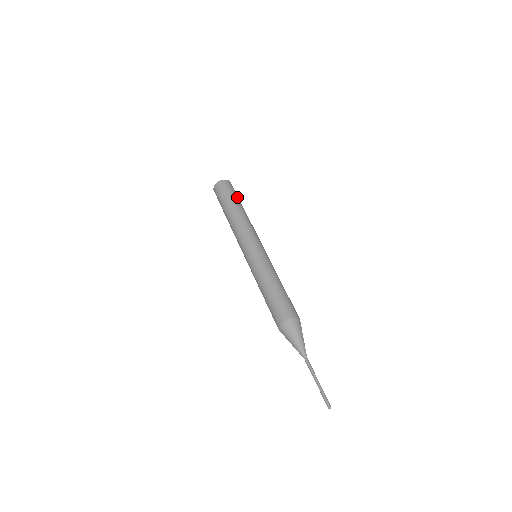
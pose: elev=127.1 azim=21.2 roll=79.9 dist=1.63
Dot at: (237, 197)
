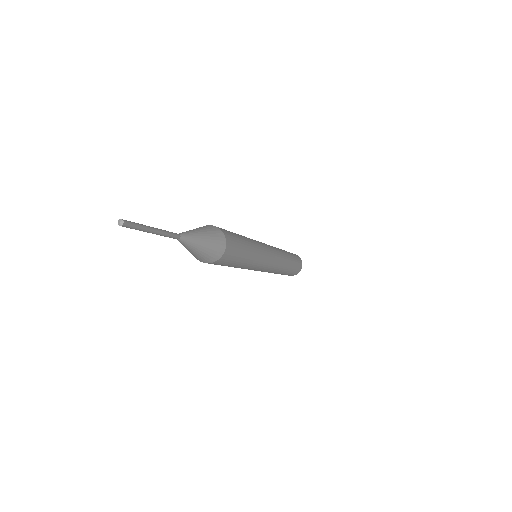
Dot at: (295, 259)
